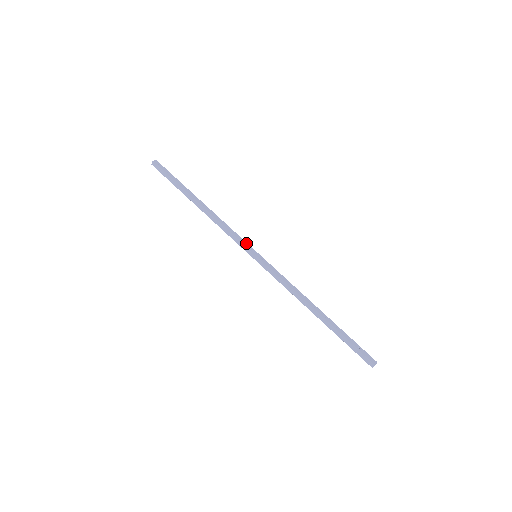
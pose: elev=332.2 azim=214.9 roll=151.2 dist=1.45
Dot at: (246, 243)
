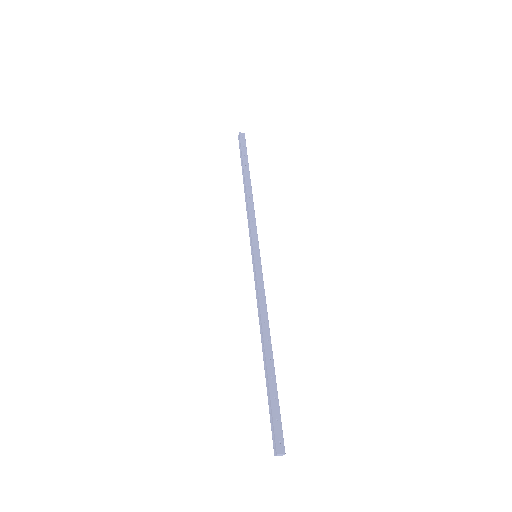
Dot at: (257, 239)
